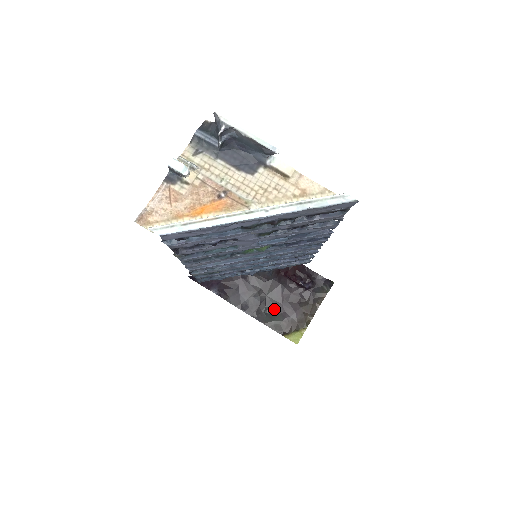
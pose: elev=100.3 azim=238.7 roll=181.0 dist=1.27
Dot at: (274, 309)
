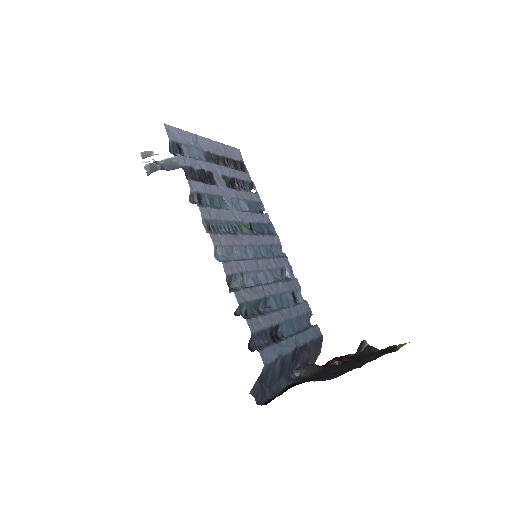
Dot at: (359, 365)
